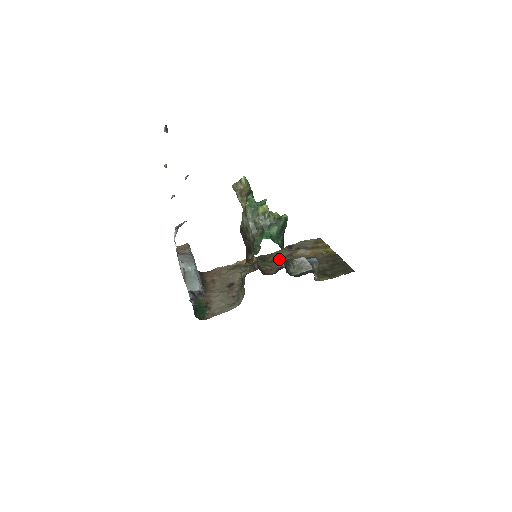
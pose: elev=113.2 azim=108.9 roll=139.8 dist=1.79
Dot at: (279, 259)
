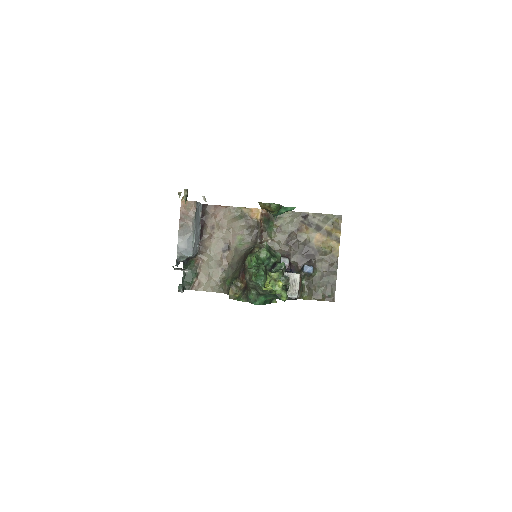
Dot at: (286, 231)
